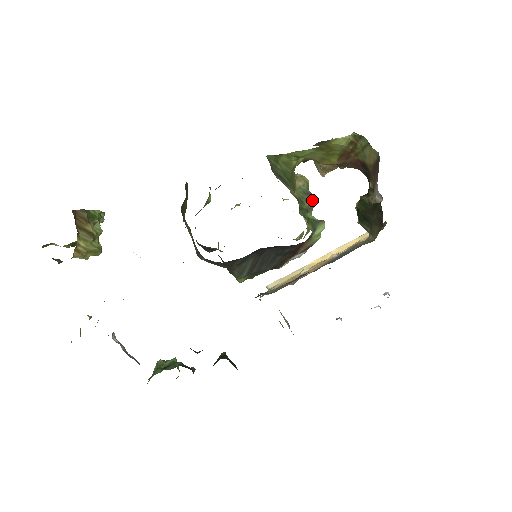
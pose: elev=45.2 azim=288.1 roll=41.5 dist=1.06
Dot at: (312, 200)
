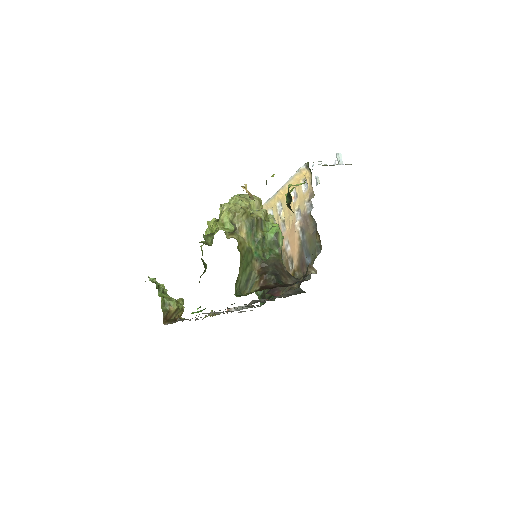
Dot at: (257, 220)
